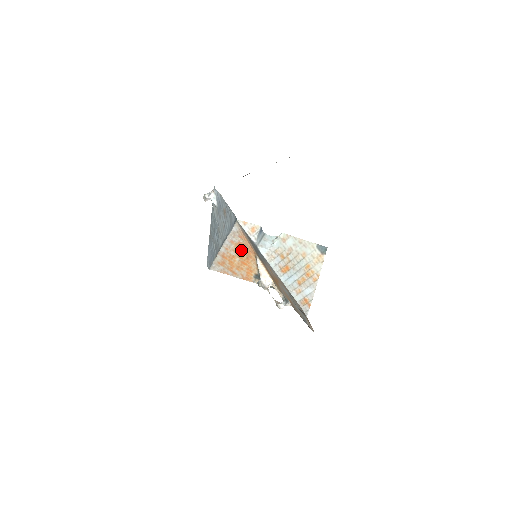
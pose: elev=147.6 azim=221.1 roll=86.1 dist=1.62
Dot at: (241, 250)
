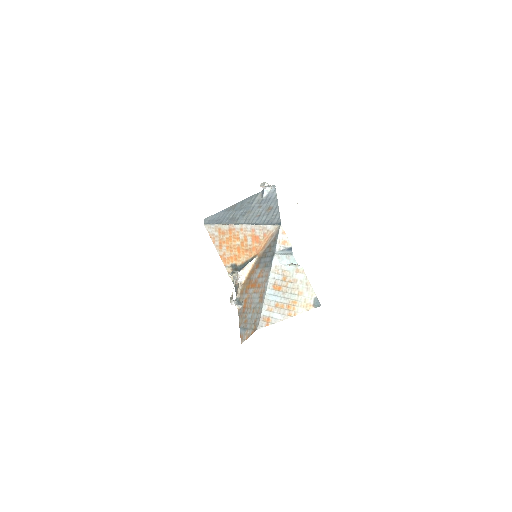
Dot at: (251, 241)
